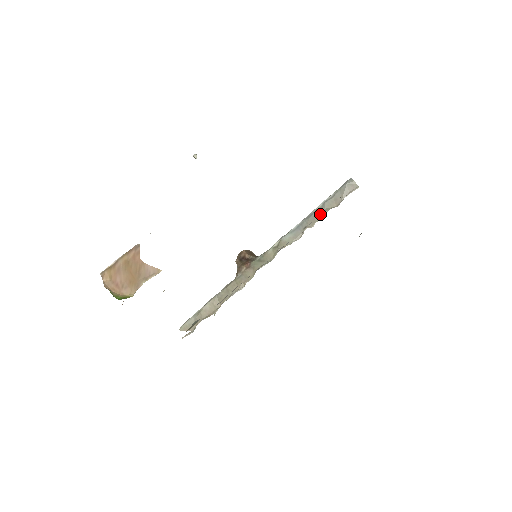
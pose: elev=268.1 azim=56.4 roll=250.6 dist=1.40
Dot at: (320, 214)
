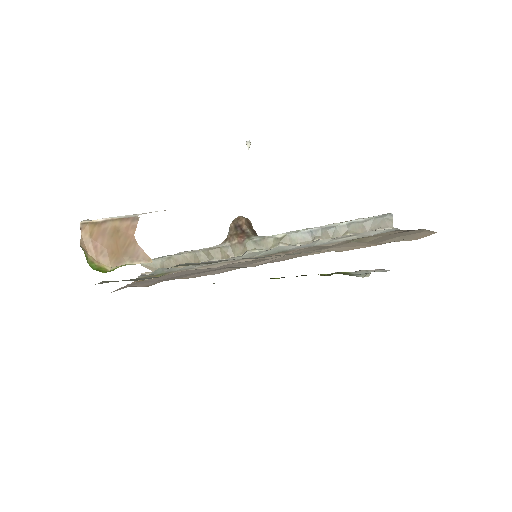
Dot at: (340, 232)
